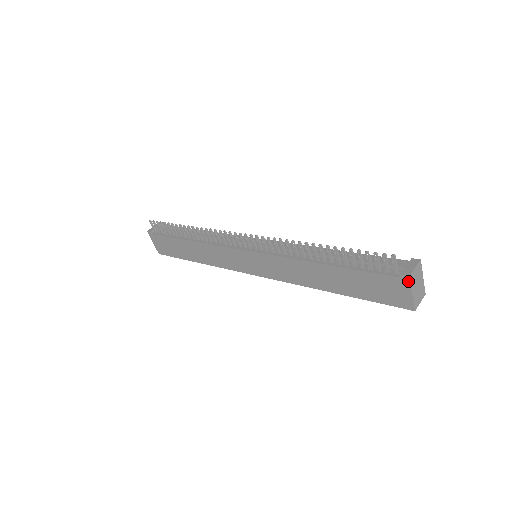
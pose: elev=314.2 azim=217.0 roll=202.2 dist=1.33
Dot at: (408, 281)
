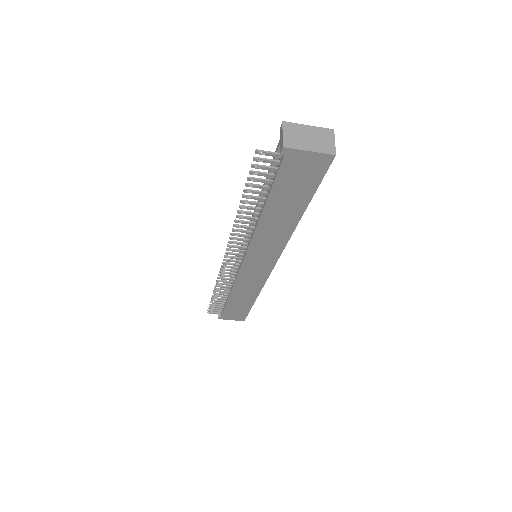
Dot at: (290, 150)
